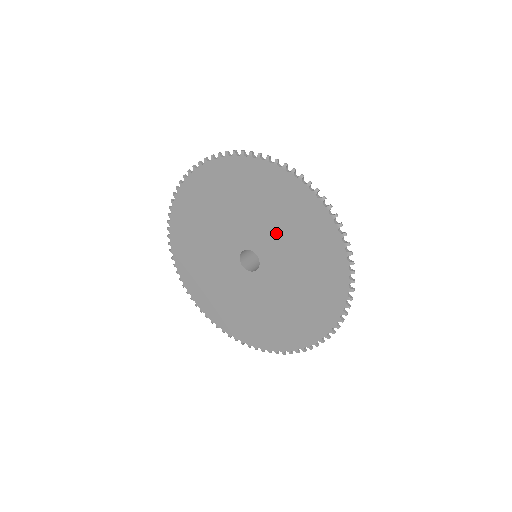
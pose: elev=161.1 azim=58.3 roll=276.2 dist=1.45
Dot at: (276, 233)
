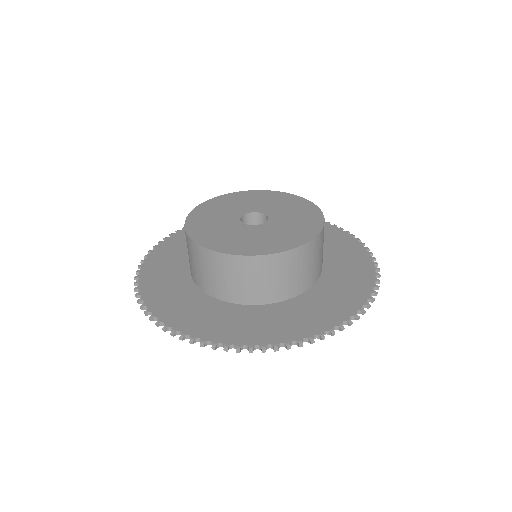
Dot at: occluded
